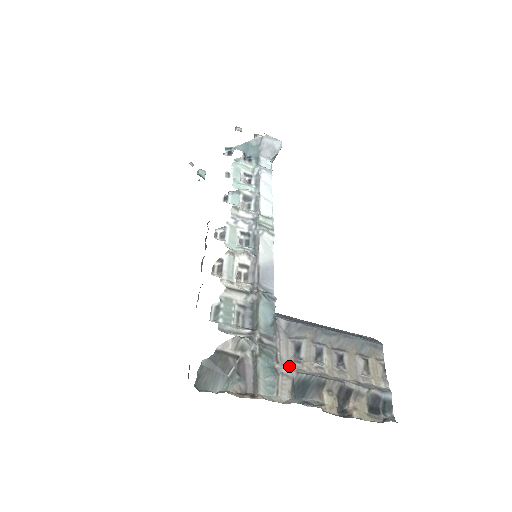
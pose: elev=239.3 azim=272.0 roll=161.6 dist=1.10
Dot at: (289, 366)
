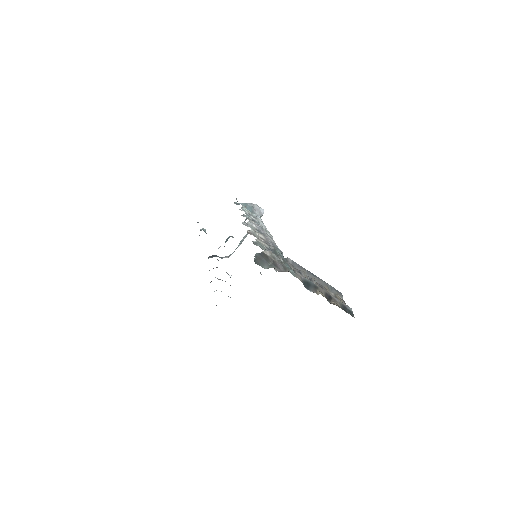
Dot at: (298, 274)
